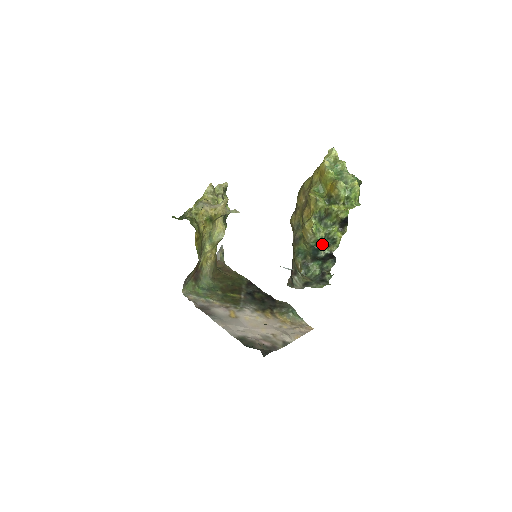
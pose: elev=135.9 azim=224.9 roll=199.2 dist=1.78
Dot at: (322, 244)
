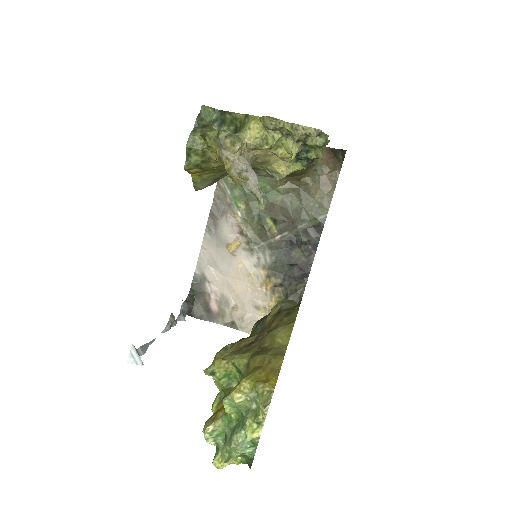
Dot at: occluded
